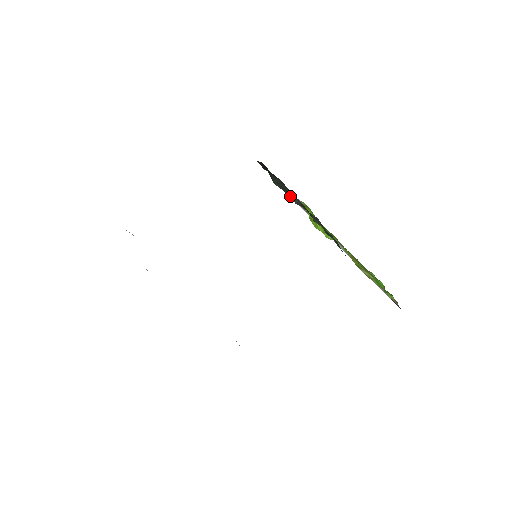
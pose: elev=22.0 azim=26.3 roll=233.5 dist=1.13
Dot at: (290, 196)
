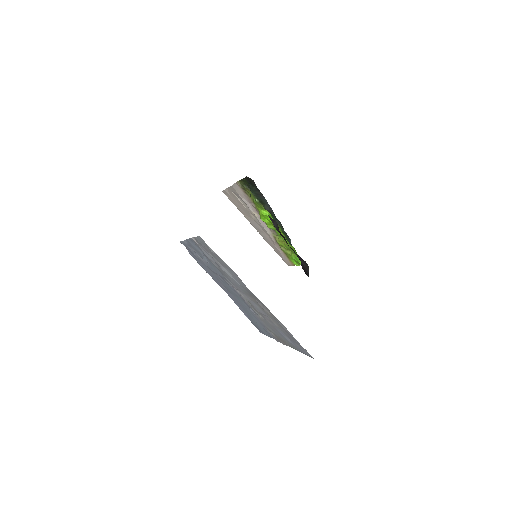
Dot at: (262, 203)
